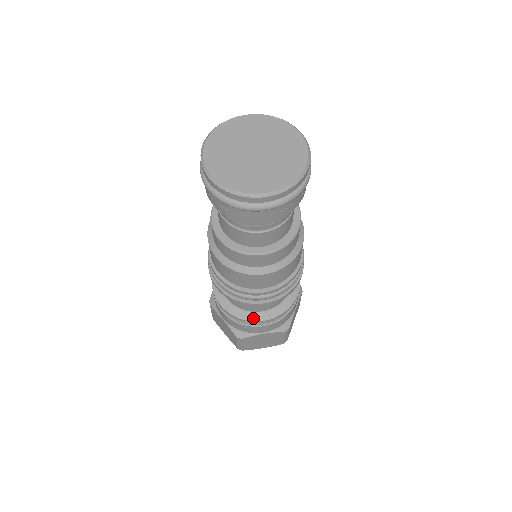
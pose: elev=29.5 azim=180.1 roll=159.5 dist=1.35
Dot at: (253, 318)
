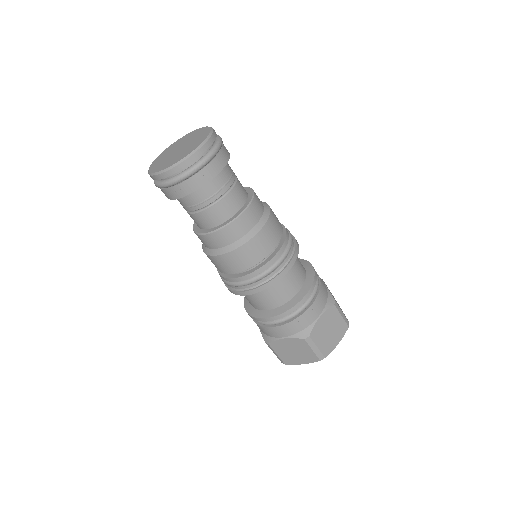
Dot at: (261, 316)
